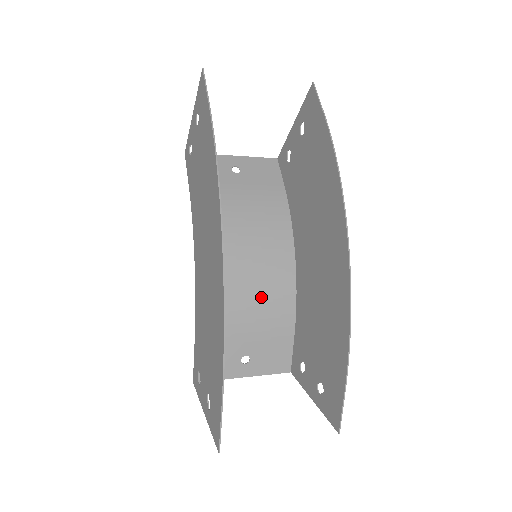
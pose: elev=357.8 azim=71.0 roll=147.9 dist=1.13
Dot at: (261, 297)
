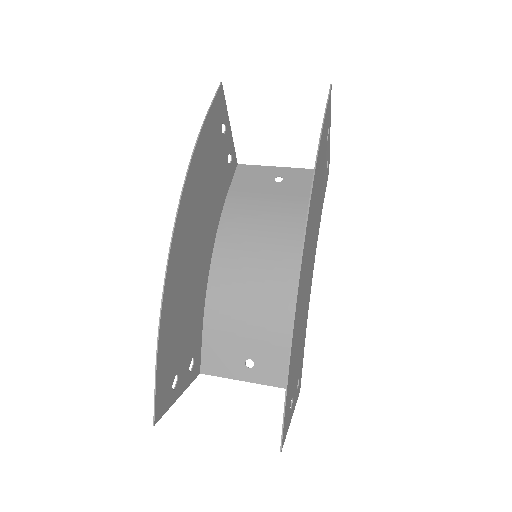
Dot at: (269, 302)
